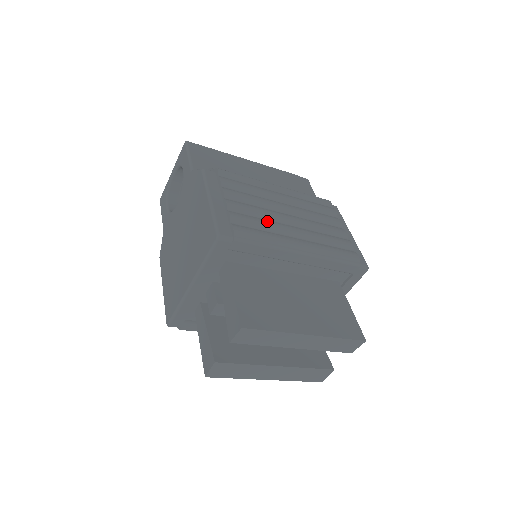
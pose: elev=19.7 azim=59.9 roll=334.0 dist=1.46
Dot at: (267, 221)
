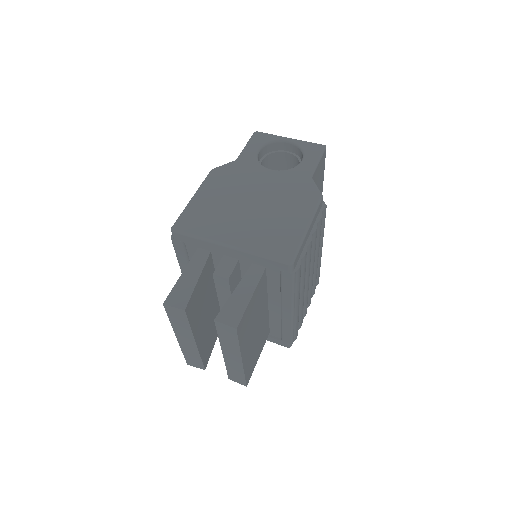
Dot at: occluded
